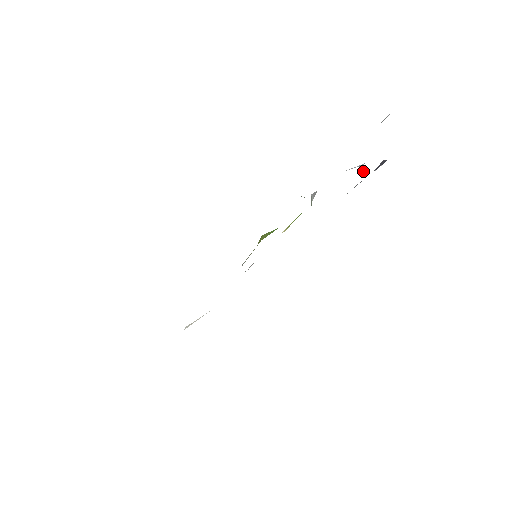
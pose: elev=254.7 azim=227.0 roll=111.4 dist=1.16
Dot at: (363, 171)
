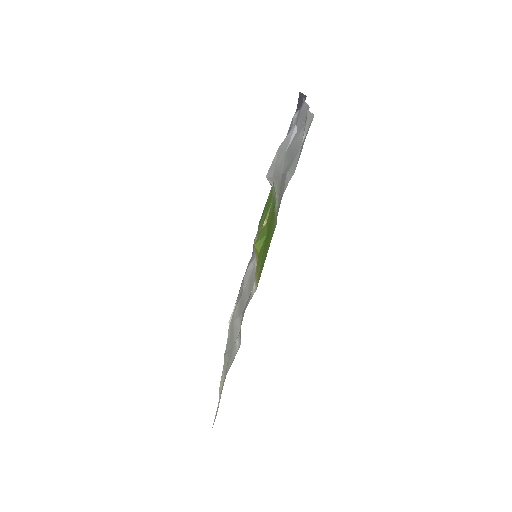
Dot at: occluded
